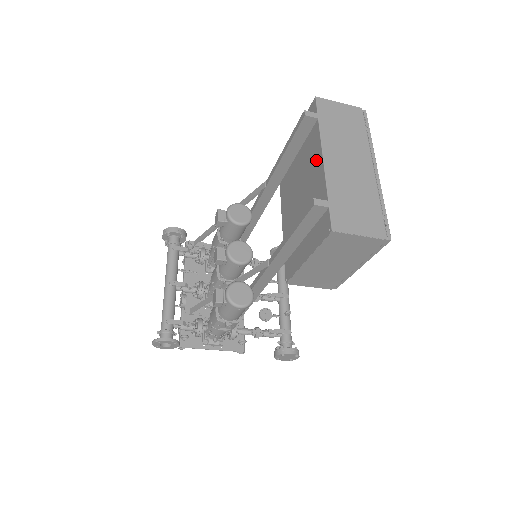
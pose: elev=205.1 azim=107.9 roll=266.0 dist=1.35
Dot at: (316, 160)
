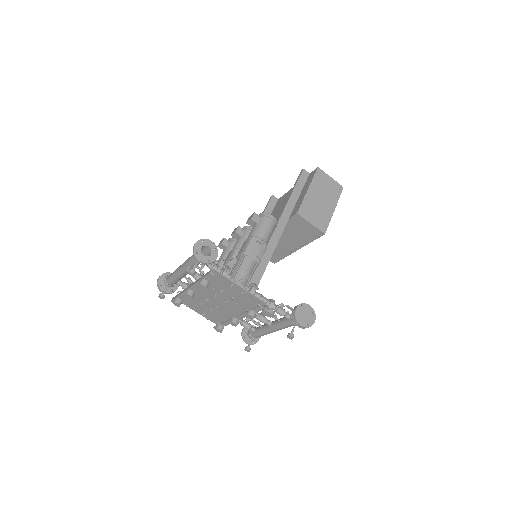
Dot at: (288, 194)
